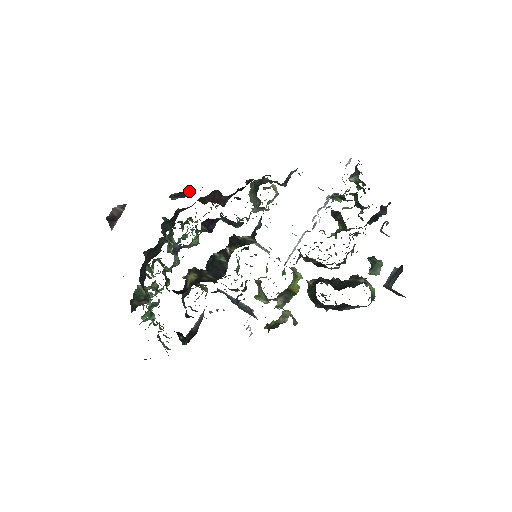
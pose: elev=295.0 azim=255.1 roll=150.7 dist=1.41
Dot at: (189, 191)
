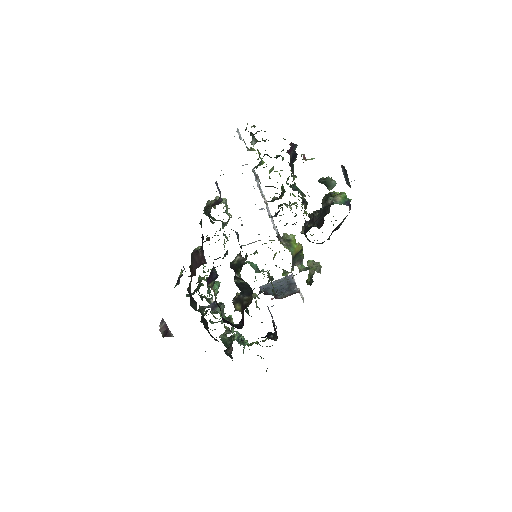
Dot at: (180, 273)
